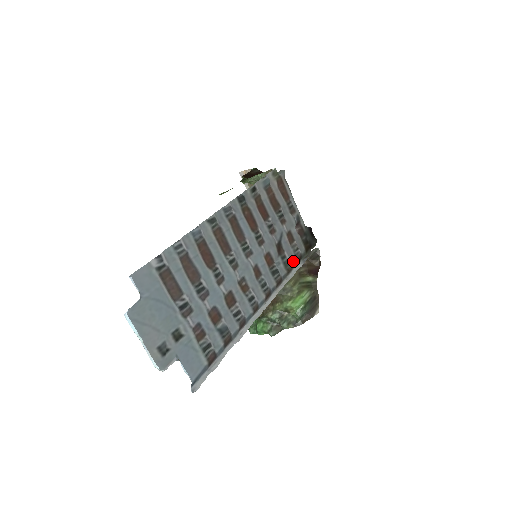
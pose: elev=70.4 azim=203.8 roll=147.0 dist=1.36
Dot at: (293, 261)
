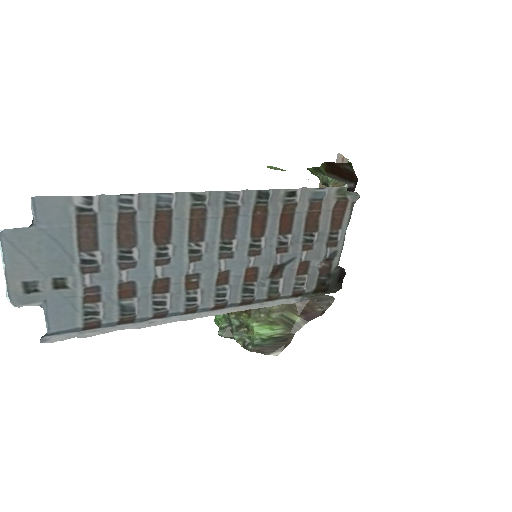
Dot at: (286, 292)
